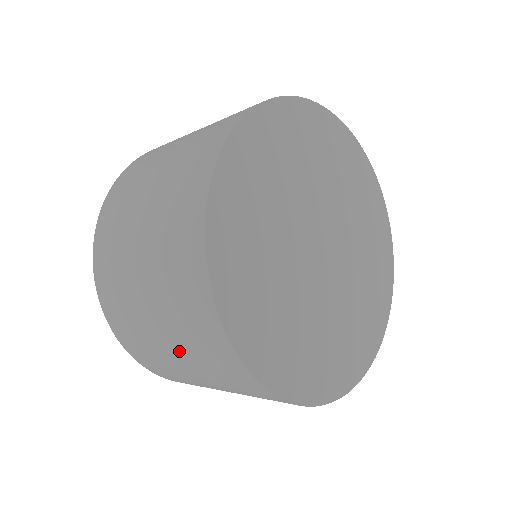
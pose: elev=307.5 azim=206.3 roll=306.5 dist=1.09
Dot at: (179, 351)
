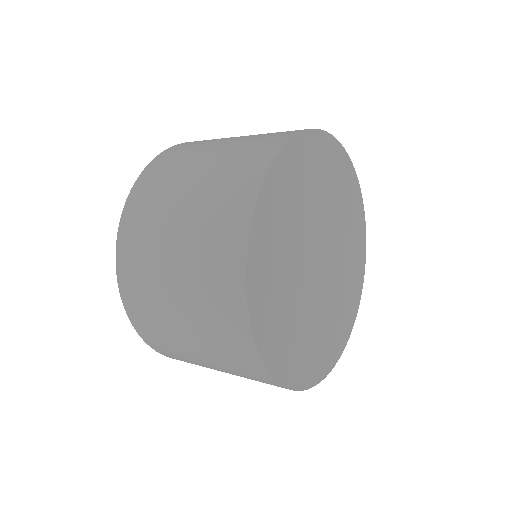
Dot at: occluded
